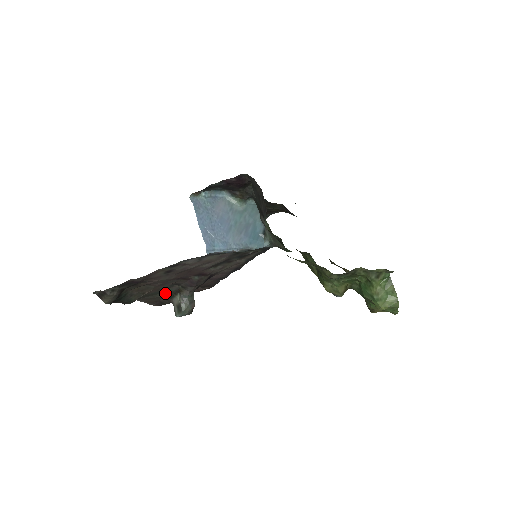
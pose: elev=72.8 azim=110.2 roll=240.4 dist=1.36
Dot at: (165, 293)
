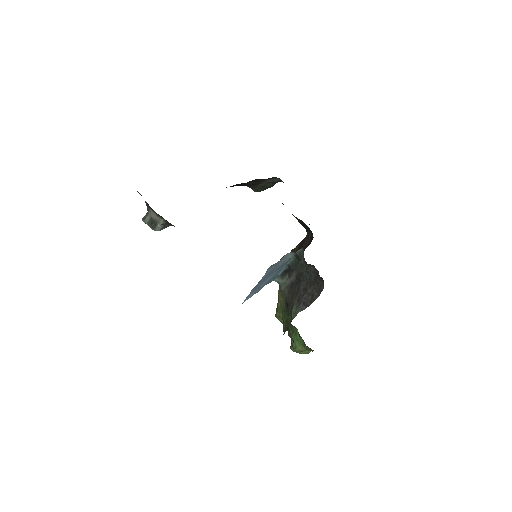
Dot at: occluded
